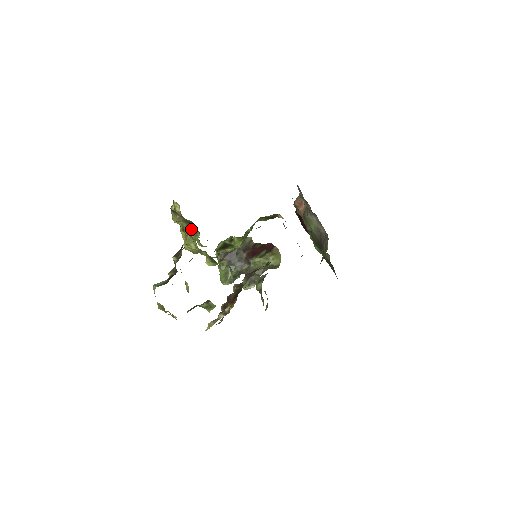
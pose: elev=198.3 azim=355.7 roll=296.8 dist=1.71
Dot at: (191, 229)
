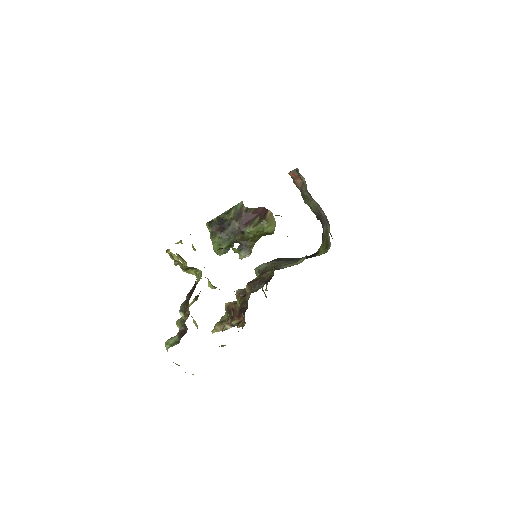
Dot at: (191, 267)
